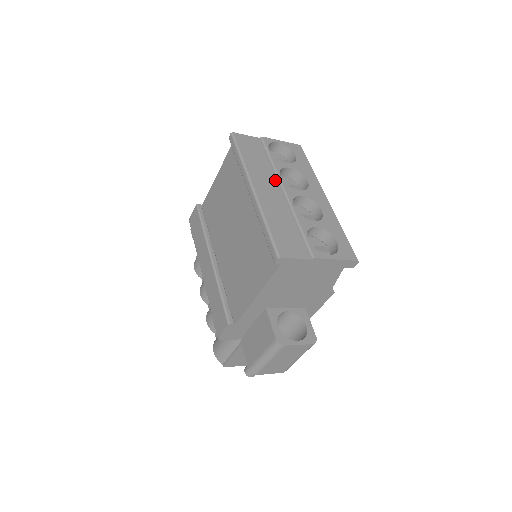
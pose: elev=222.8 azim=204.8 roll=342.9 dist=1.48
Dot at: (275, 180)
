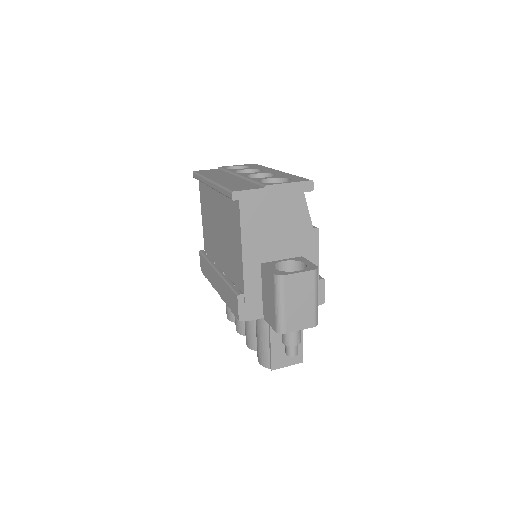
Dot at: (231, 175)
